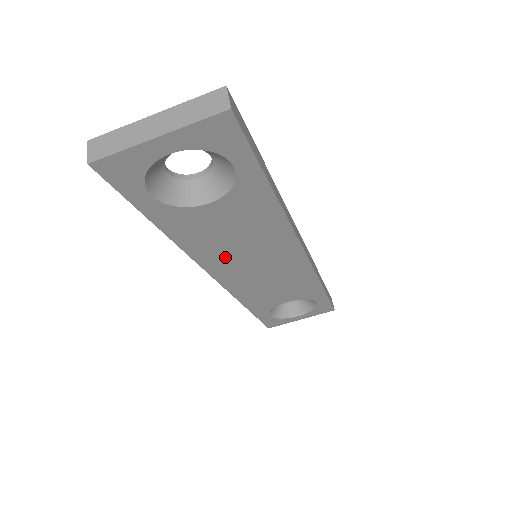
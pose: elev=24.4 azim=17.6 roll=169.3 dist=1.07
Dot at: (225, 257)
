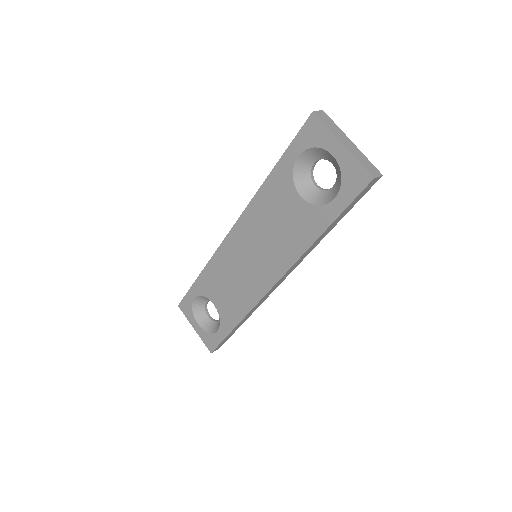
Dot at: (254, 230)
